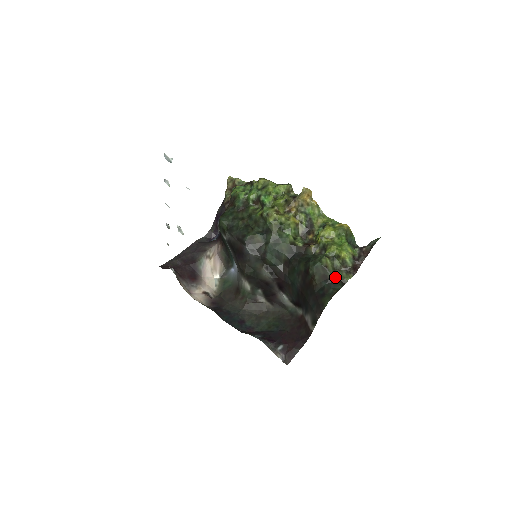
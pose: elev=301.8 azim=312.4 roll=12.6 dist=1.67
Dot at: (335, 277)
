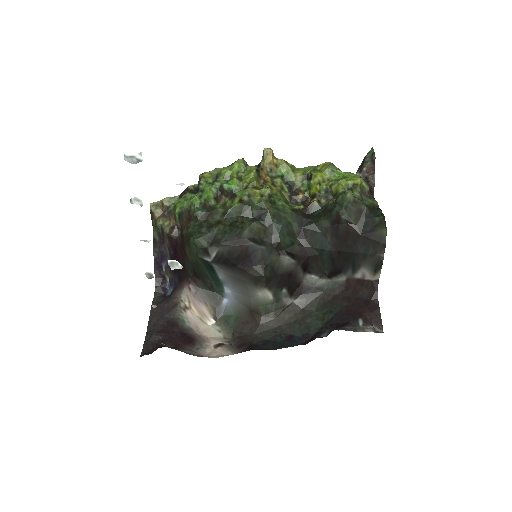
Dot at: (367, 207)
